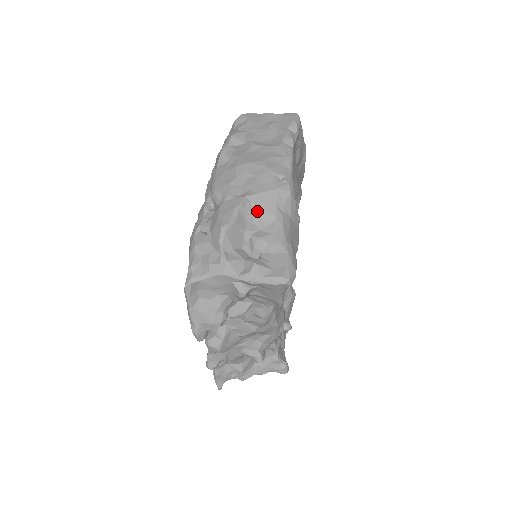
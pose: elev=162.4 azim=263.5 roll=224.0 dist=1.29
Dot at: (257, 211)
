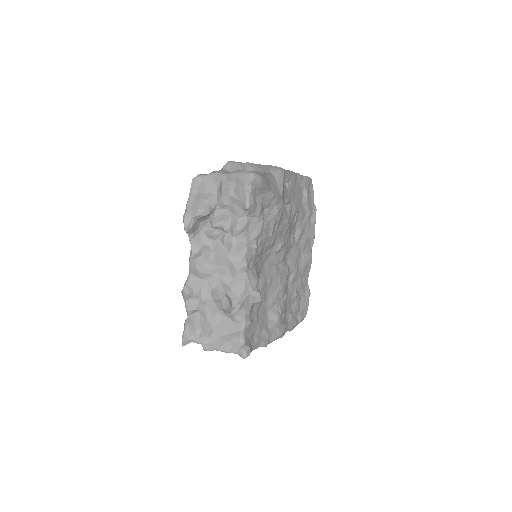
Dot at: (255, 168)
